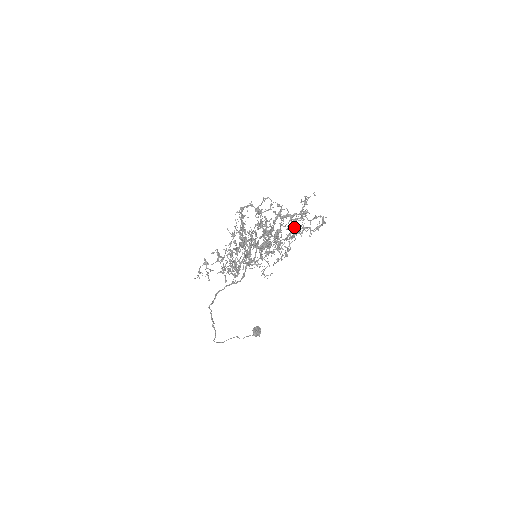
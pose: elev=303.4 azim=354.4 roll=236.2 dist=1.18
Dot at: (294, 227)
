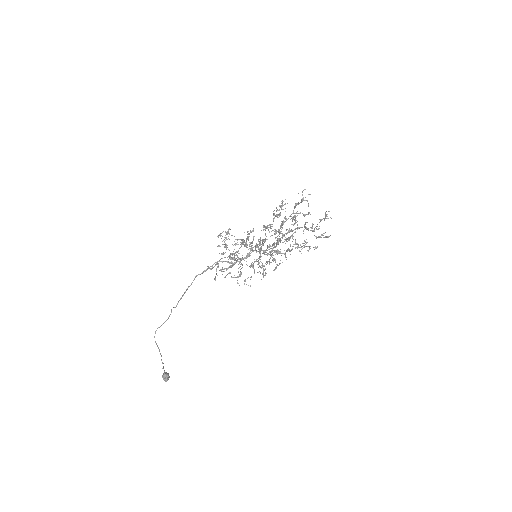
Dot at: (319, 219)
